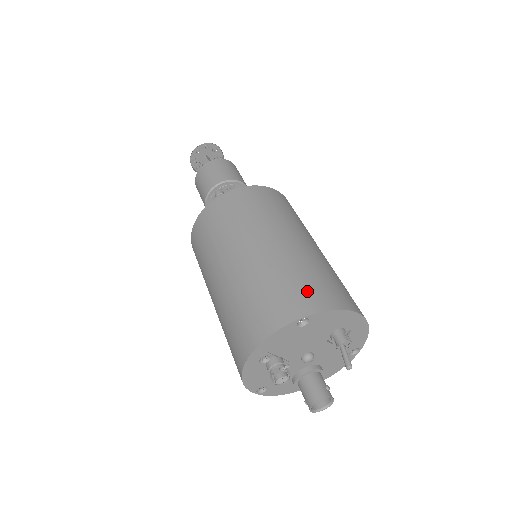
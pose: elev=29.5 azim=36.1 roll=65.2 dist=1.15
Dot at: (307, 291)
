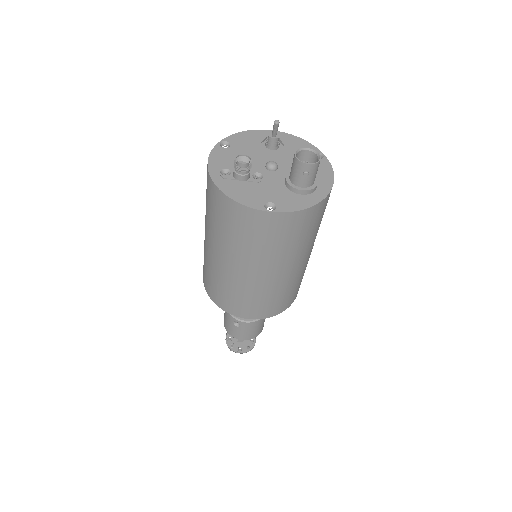
Dot at: occluded
